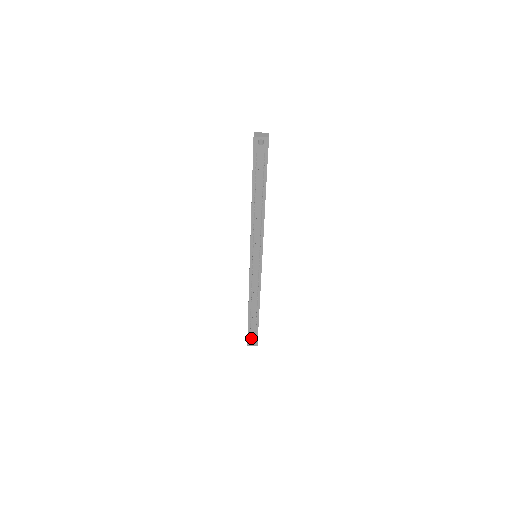
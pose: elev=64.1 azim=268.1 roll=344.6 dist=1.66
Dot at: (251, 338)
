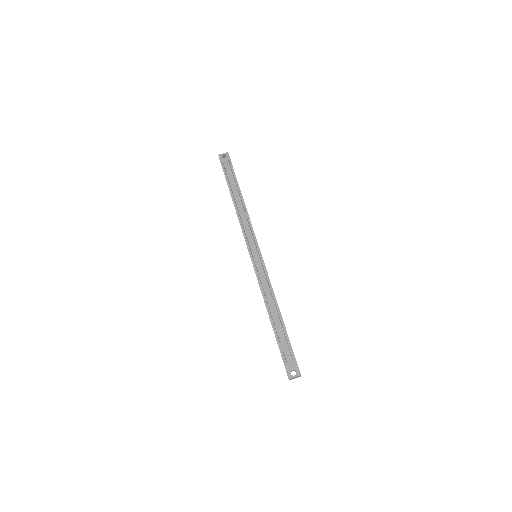
Dot at: (288, 364)
